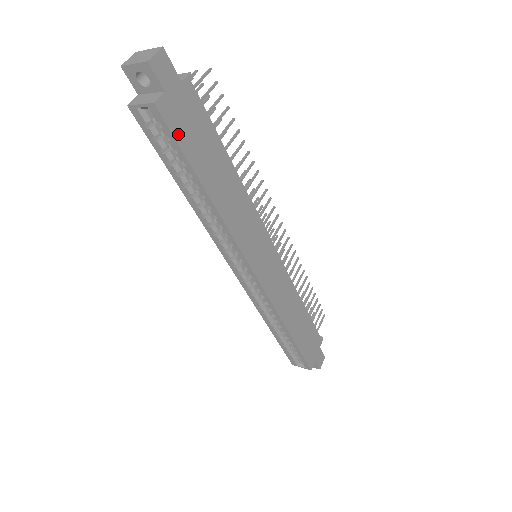
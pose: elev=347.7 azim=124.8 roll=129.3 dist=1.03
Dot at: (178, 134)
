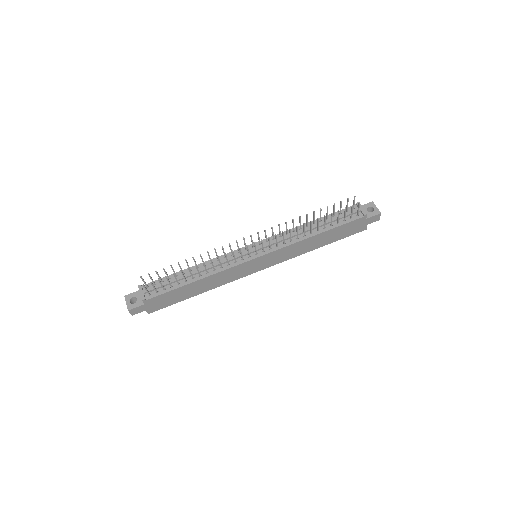
Dot at: (165, 306)
